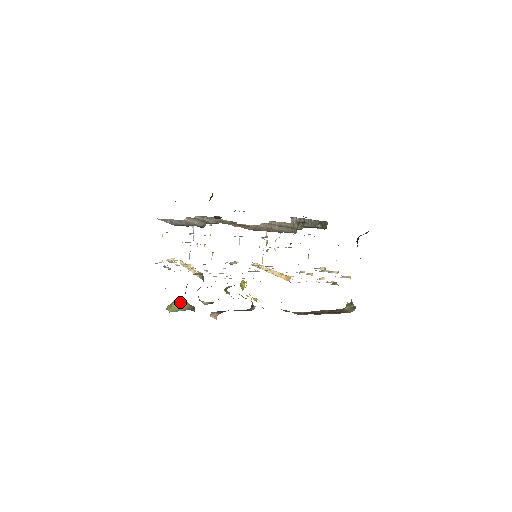
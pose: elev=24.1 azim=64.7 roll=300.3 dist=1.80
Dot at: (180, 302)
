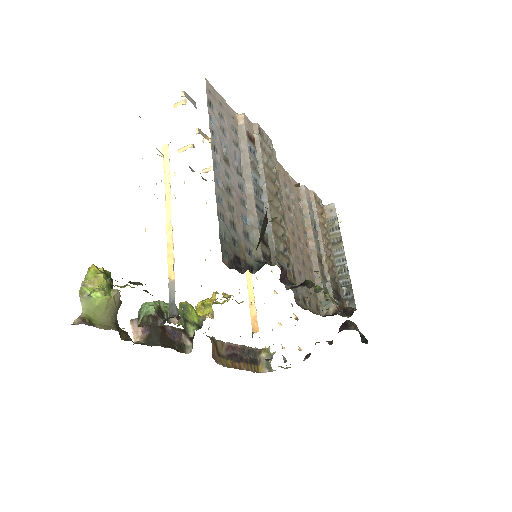
Dot at: (110, 300)
